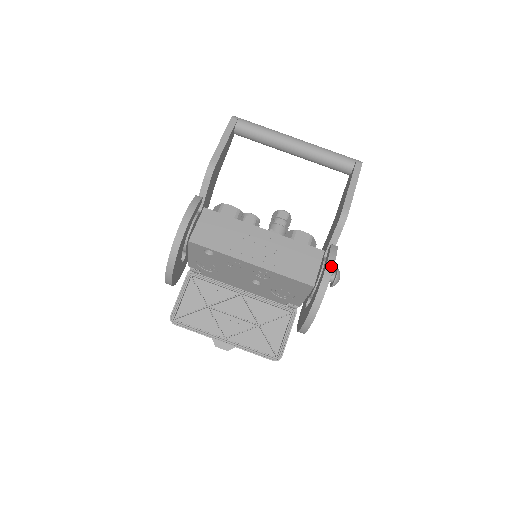
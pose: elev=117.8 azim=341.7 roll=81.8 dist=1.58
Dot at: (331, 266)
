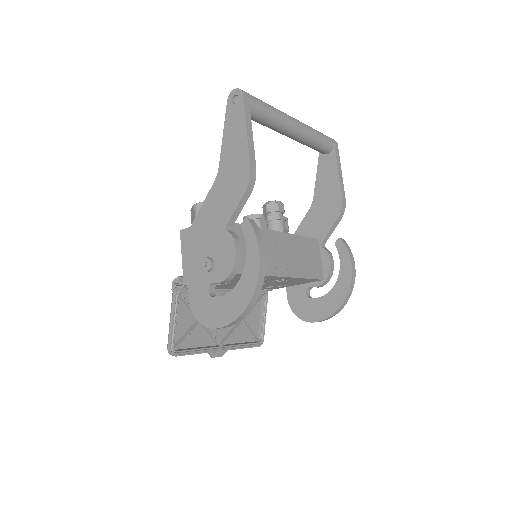
Dot at: (354, 264)
